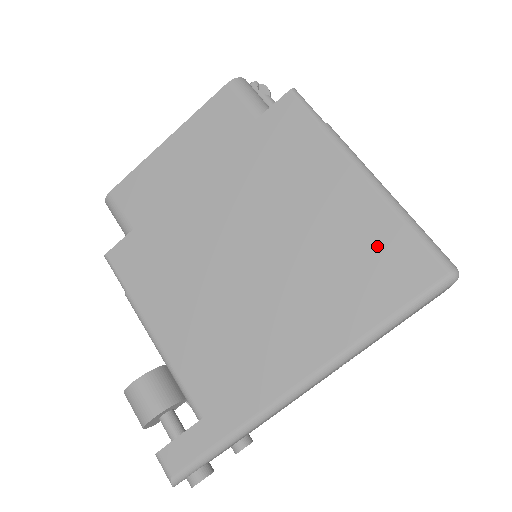
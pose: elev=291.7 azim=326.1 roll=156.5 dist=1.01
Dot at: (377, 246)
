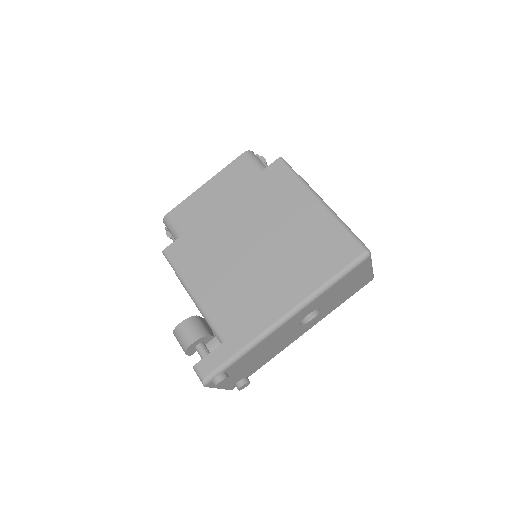
Dot at: (327, 239)
